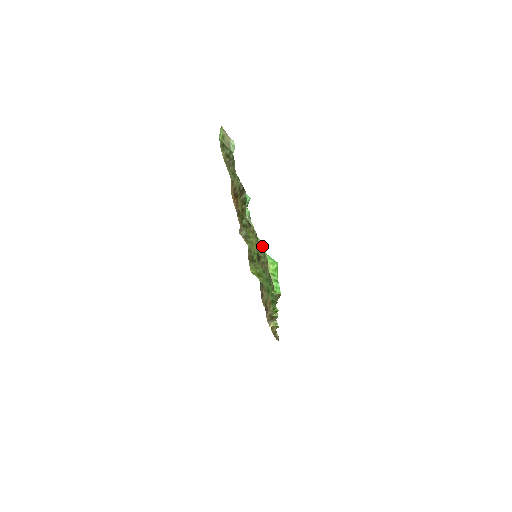
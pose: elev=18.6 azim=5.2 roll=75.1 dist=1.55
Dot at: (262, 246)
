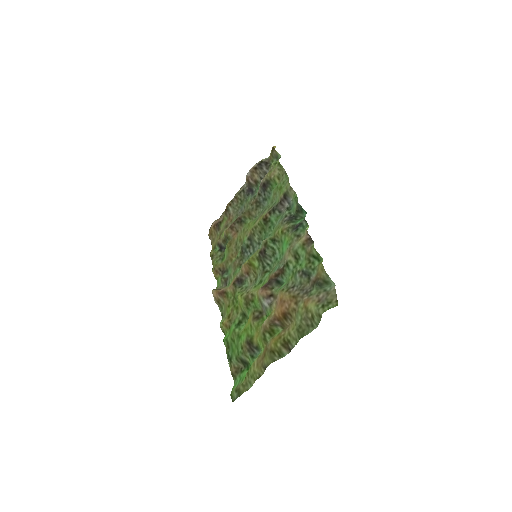
Dot at: occluded
